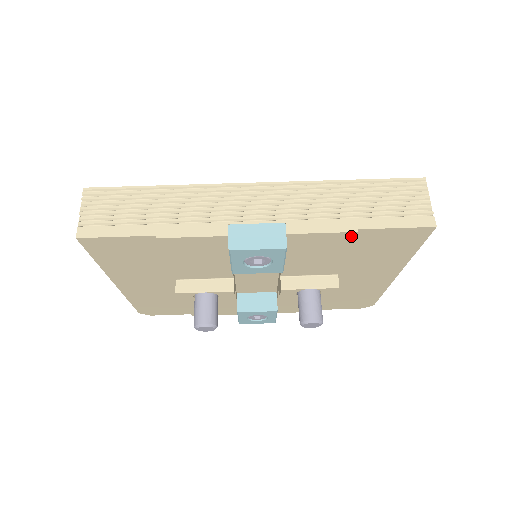
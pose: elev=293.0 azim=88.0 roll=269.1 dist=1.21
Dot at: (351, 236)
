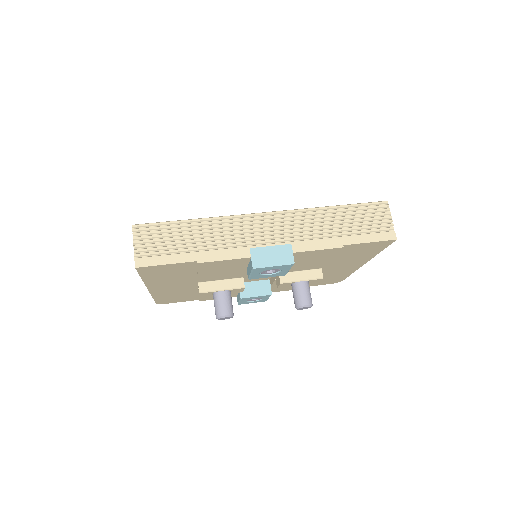
Dot at: (338, 249)
